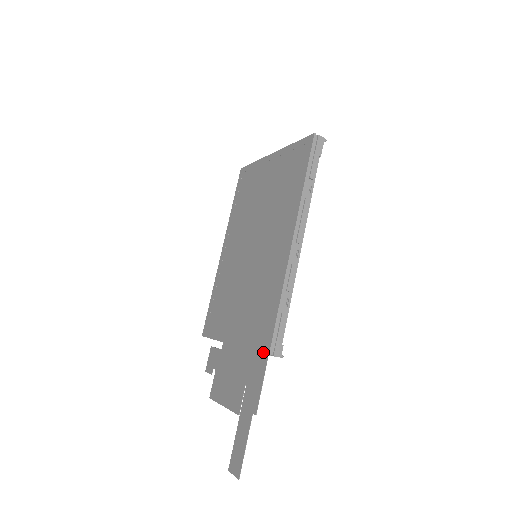
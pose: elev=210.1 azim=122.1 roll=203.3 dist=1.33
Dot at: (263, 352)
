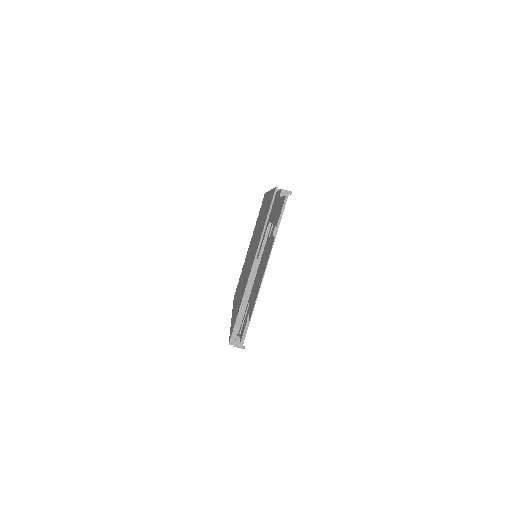
Dot at: (272, 198)
